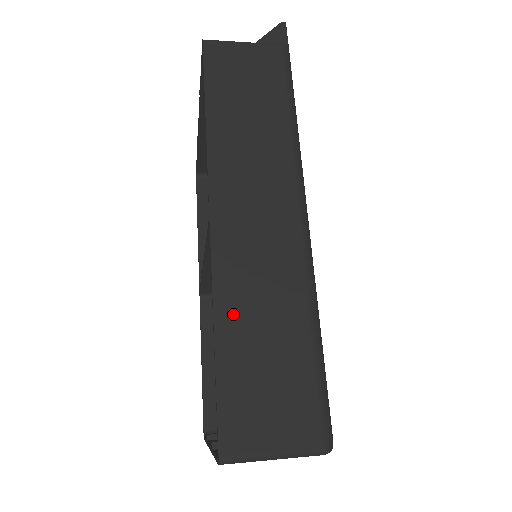
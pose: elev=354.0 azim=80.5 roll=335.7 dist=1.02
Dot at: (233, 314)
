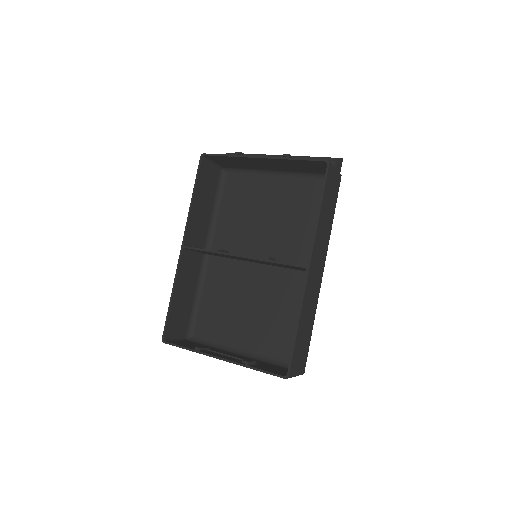
Dot at: (304, 316)
